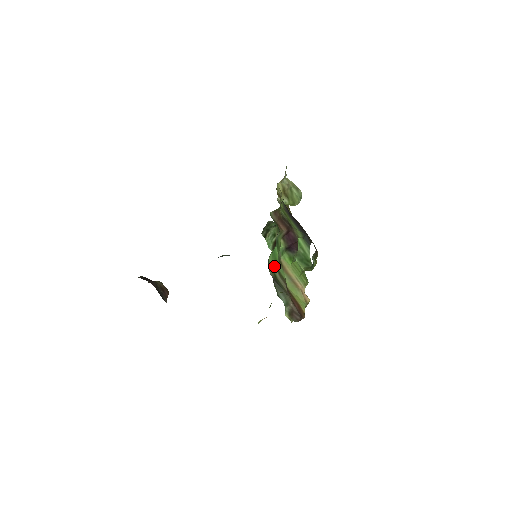
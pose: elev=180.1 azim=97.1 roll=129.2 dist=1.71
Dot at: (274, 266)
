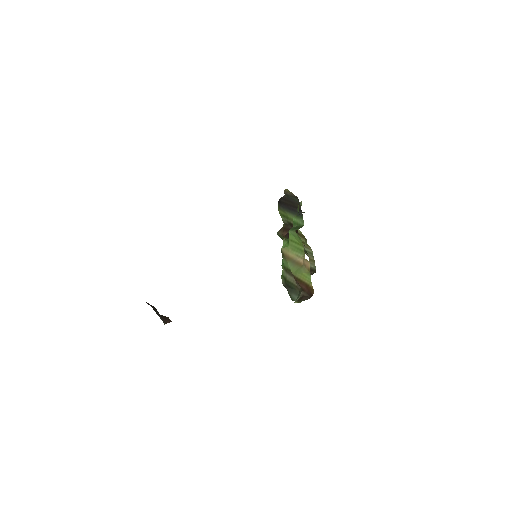
Dot at: occluded
